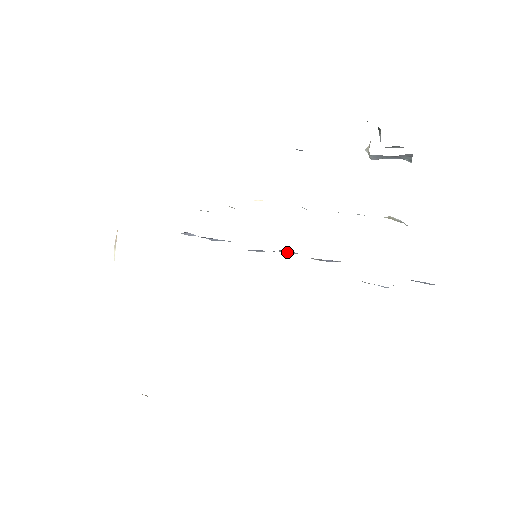
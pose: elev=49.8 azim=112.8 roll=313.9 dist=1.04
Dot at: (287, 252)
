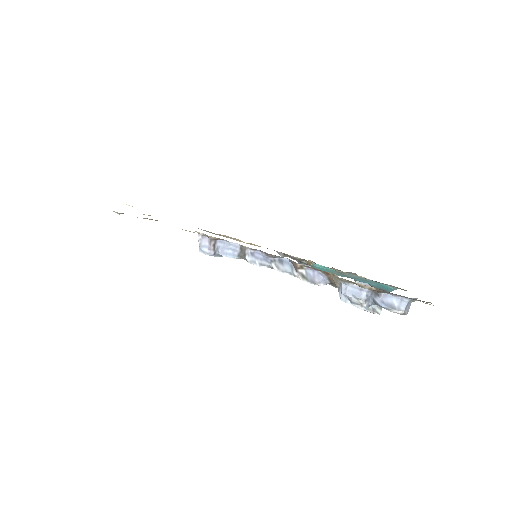
Dot at: (282, 266)
